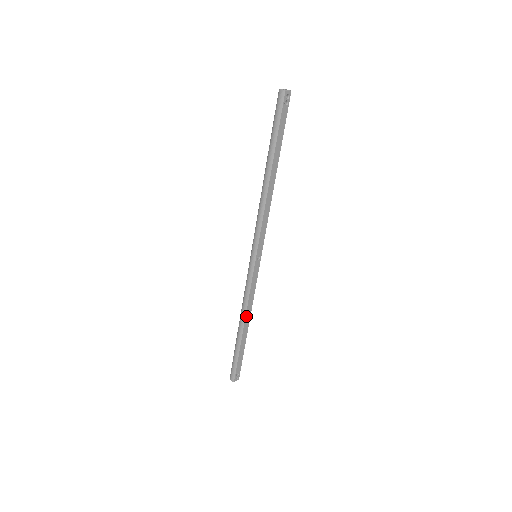
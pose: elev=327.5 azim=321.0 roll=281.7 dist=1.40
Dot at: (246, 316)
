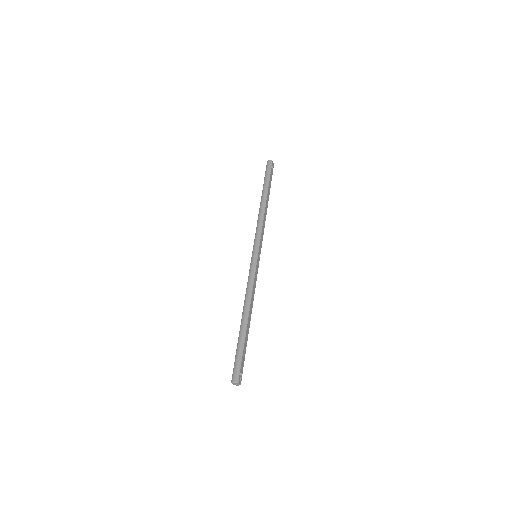
Dot at: (250, 305)
